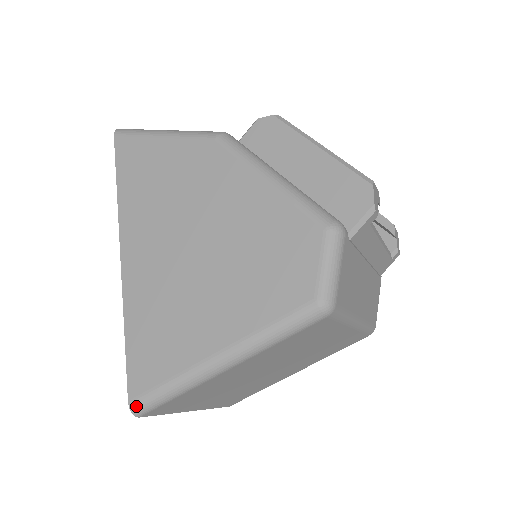
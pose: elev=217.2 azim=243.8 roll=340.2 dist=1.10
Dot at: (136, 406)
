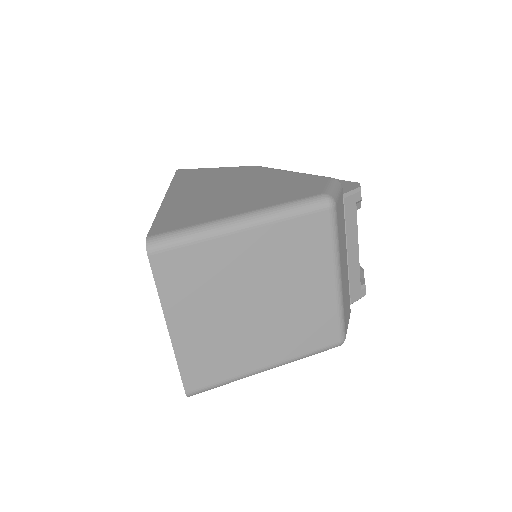
Dot at: (153, 239)
